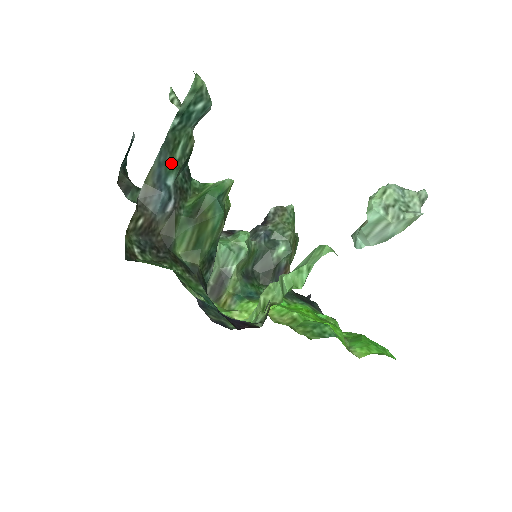
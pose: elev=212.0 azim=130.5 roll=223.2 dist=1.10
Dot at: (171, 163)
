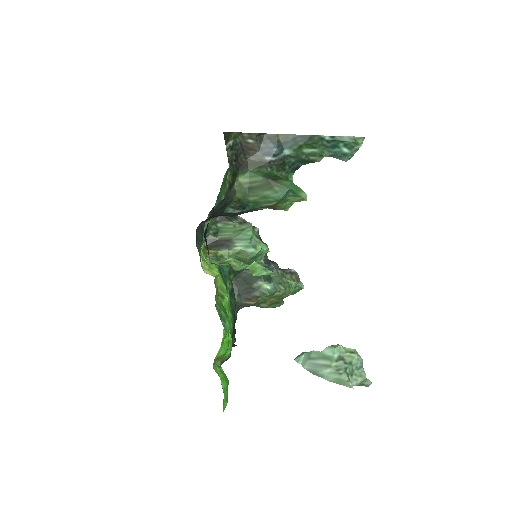
Dot at: (299, 147)
